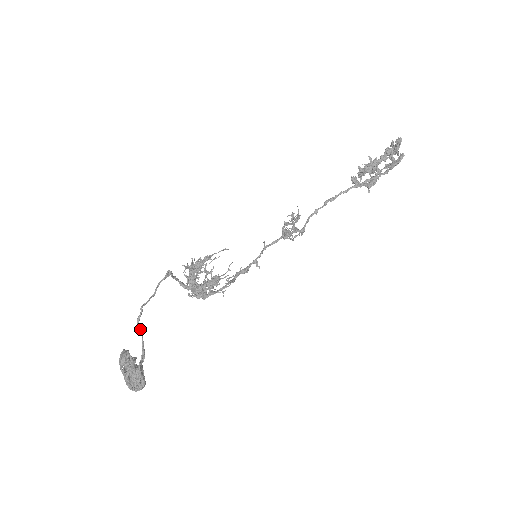
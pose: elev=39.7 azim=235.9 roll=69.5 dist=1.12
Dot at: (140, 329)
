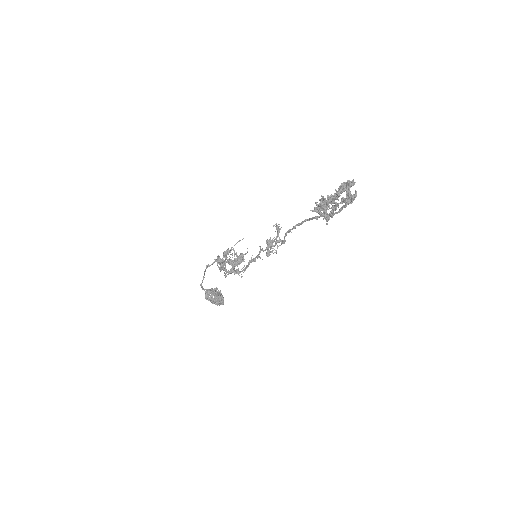
Dot at: (206, 290)
